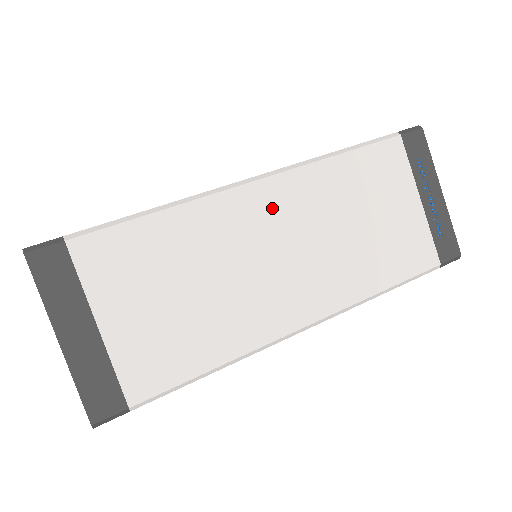
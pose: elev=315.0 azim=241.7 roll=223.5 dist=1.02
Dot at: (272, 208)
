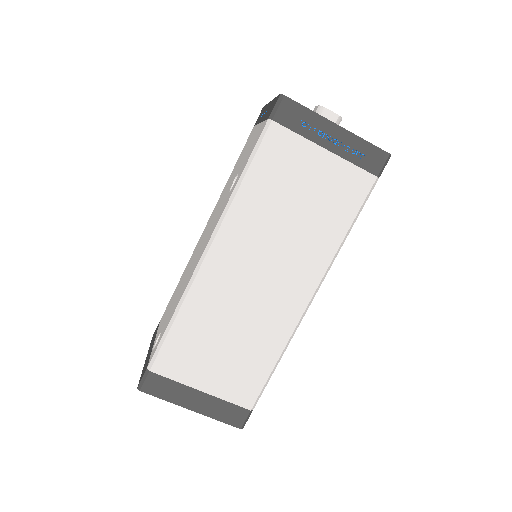
Dot at: (231, 258)
